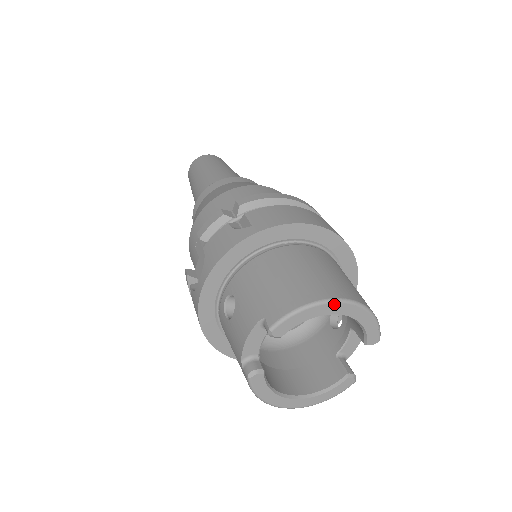
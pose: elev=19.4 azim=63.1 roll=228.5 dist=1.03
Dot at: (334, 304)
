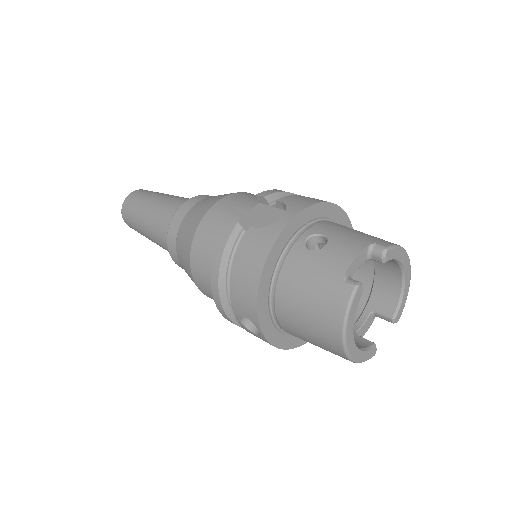
Dot at: (408, 260)
